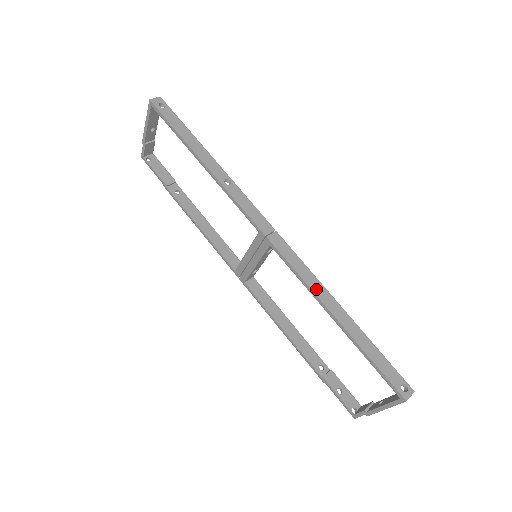
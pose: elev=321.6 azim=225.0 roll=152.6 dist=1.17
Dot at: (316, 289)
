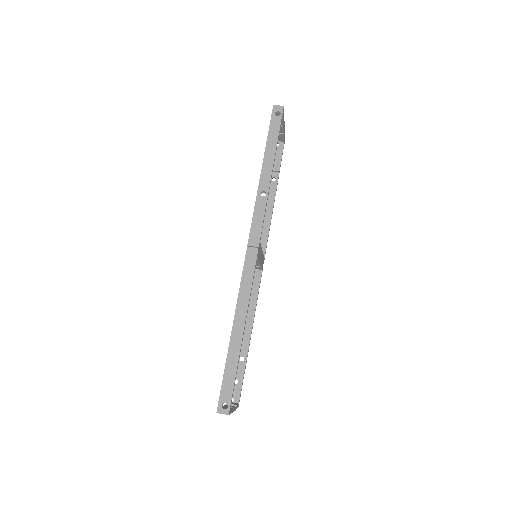
Dot at: (241, 303)
